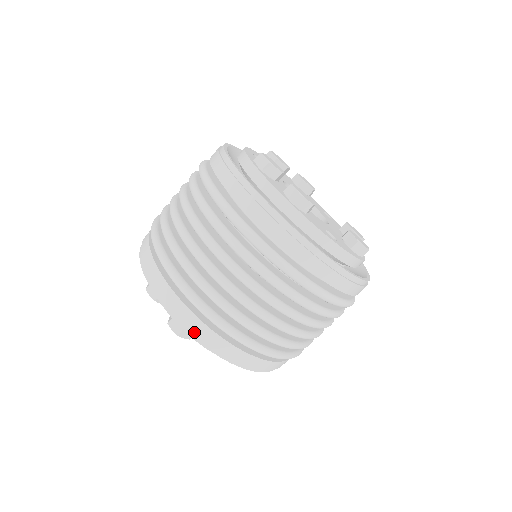
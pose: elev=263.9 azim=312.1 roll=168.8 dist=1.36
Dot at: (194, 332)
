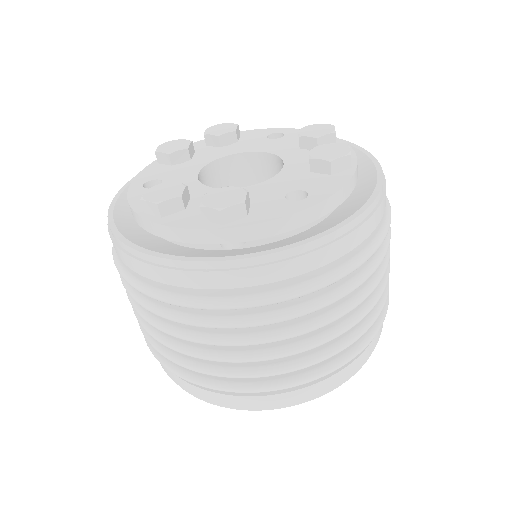
Dot at: (277, 406)
